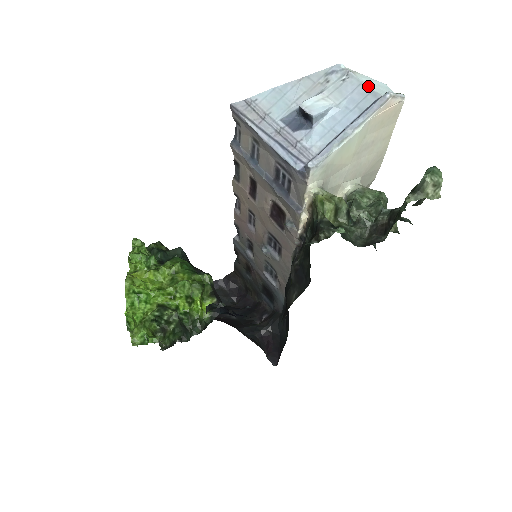
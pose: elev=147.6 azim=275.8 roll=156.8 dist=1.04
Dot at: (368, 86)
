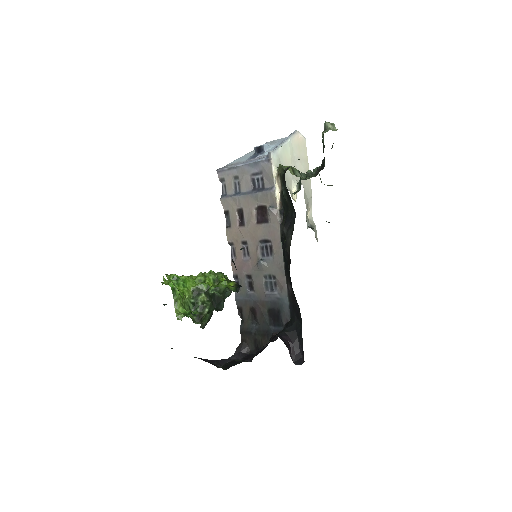
Dot at: (285, 137)
